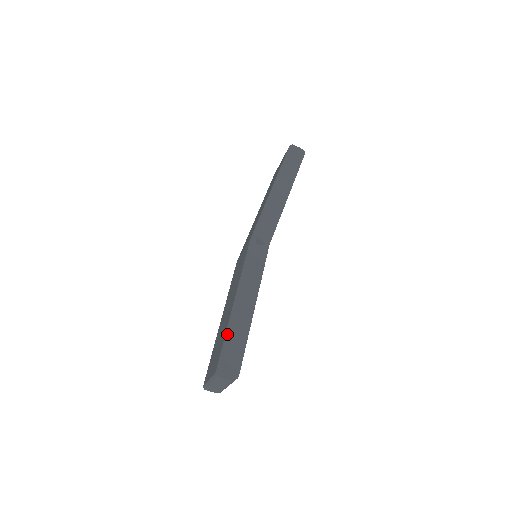
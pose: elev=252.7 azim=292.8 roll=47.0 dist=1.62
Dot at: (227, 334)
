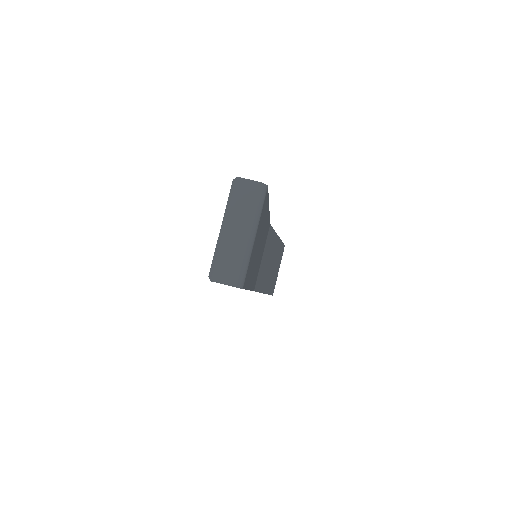
Dot at: occluded
